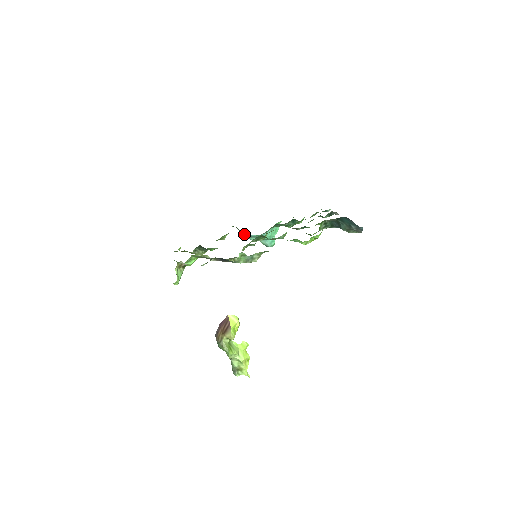
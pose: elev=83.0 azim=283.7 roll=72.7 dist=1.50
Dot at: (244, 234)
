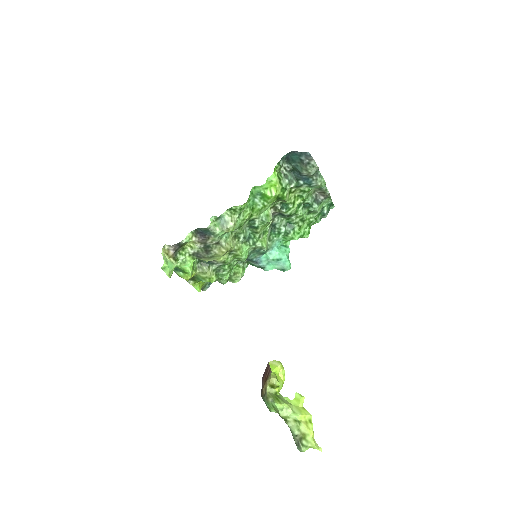
Dot at: (259, 267)
